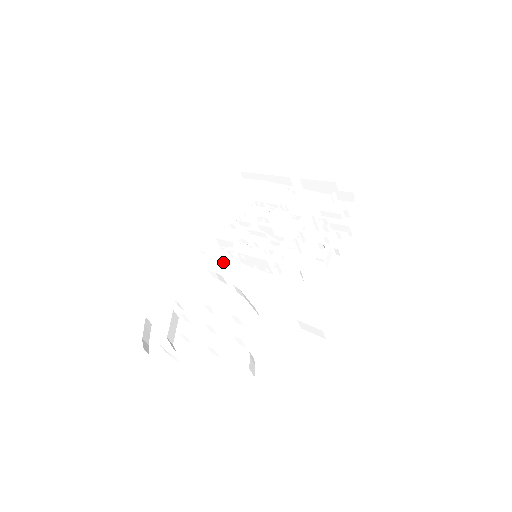
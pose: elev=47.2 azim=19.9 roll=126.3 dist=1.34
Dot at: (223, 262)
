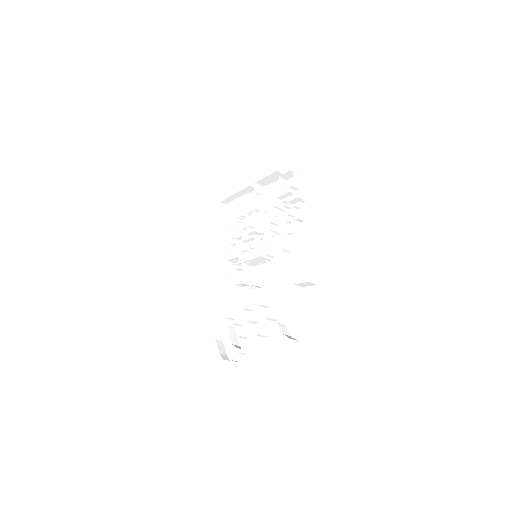
Dot at: (241, 273)
